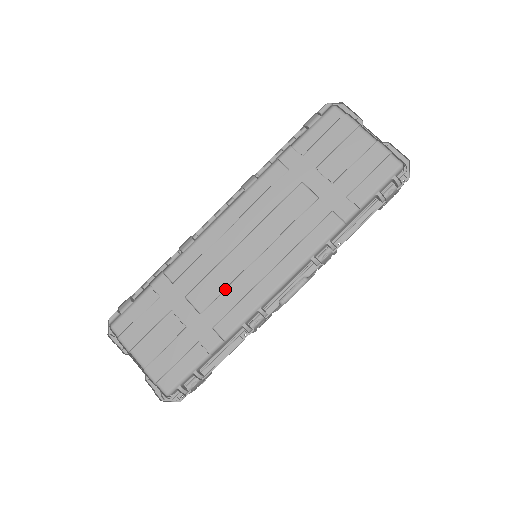
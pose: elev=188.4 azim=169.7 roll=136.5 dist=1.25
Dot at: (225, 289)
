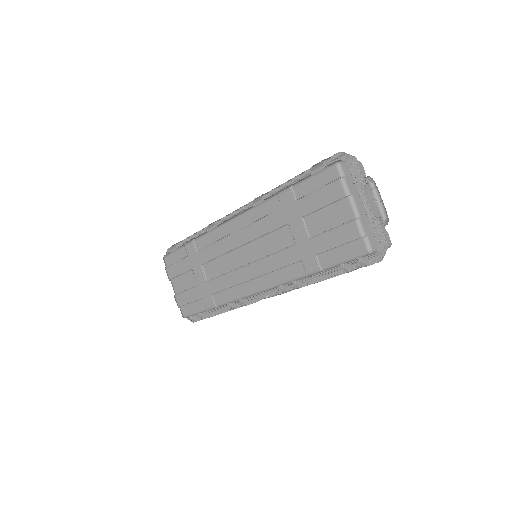
Dot at: (223, 274)
